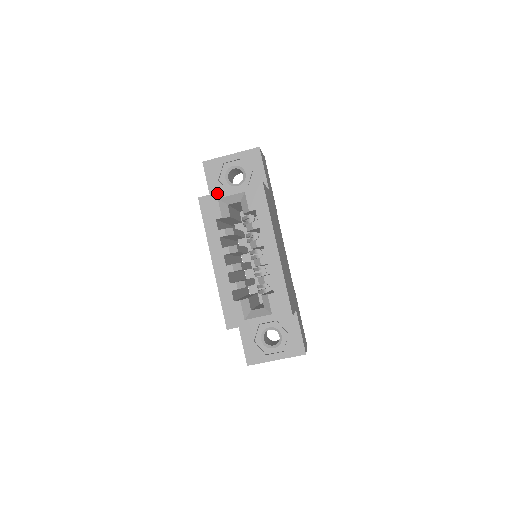
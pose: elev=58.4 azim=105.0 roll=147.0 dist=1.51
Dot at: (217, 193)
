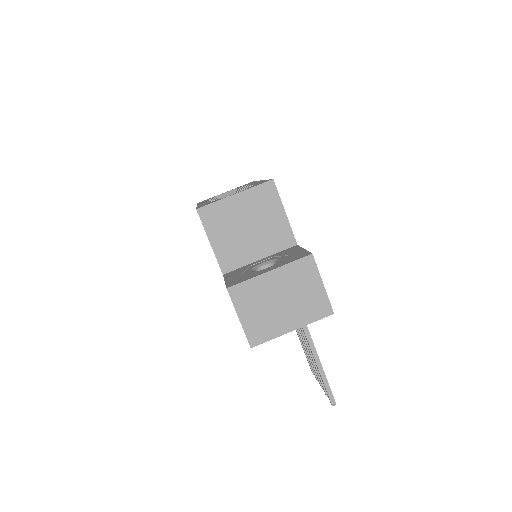
Dot at: occluded
